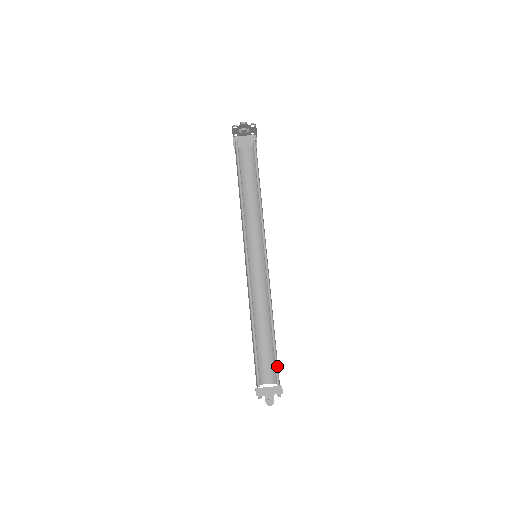
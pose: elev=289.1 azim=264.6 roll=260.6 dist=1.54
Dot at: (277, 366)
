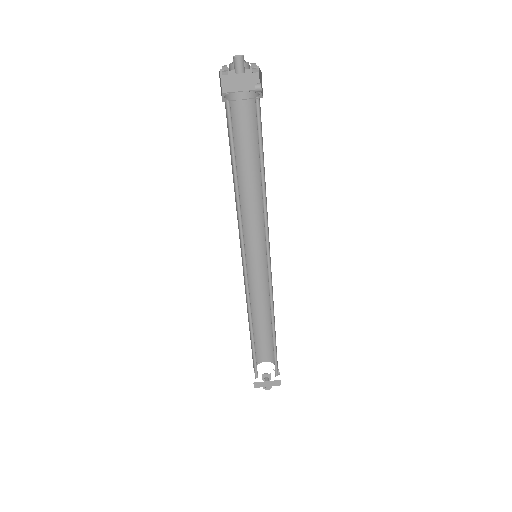
Dot at: (276, 363)
